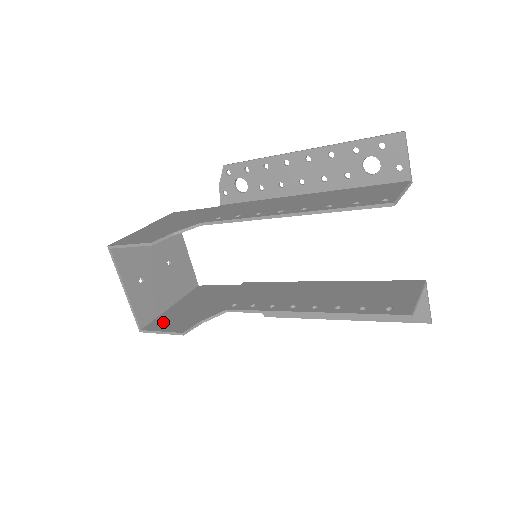
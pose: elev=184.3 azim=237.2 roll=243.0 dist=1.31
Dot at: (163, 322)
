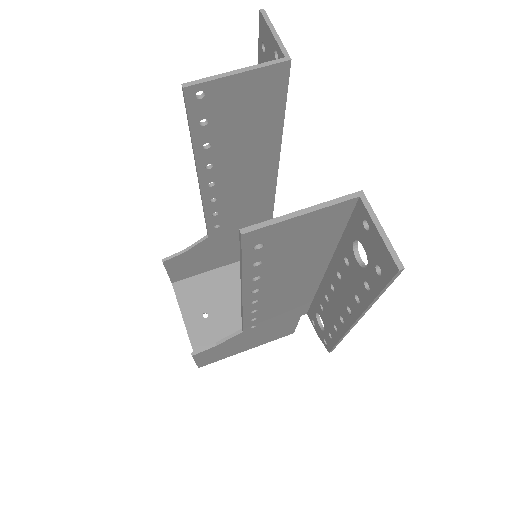
Dot at: occluded
